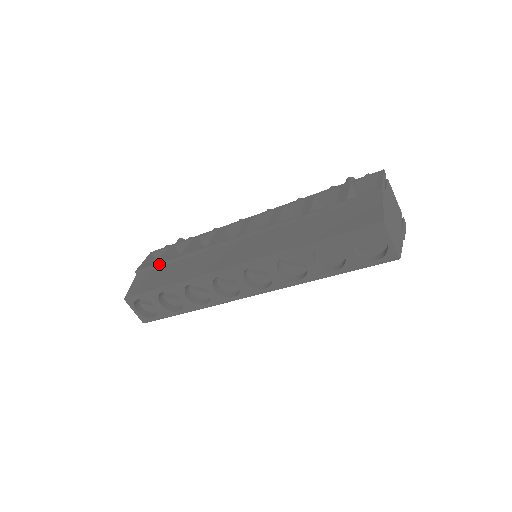
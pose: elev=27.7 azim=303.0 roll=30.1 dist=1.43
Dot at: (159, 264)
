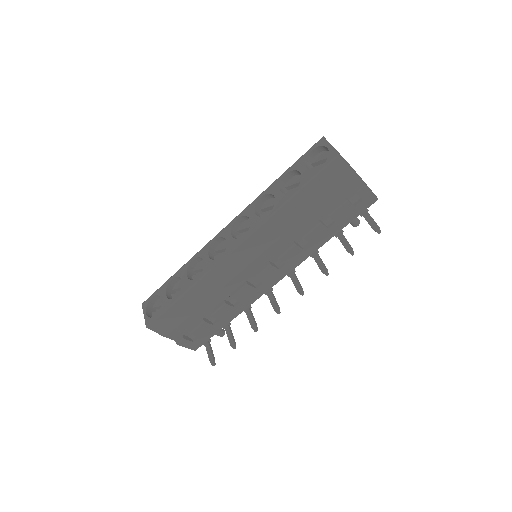
Dot at: occluded
